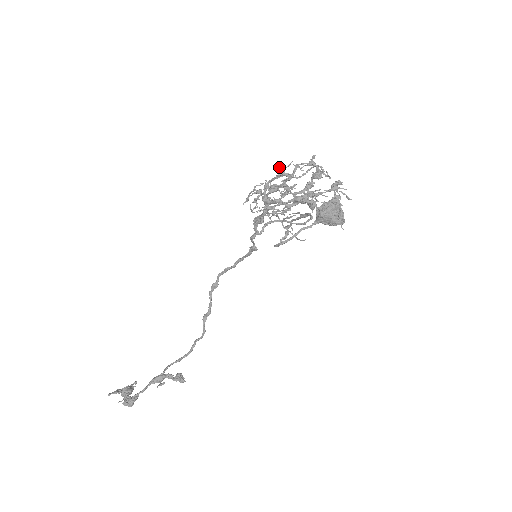
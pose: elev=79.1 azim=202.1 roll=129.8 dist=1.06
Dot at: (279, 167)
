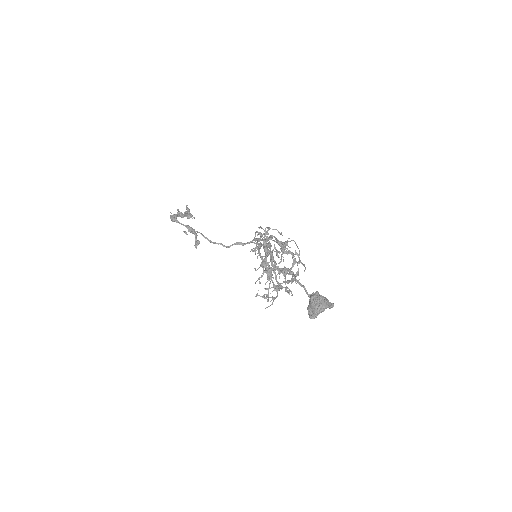
Dot at: occluded
